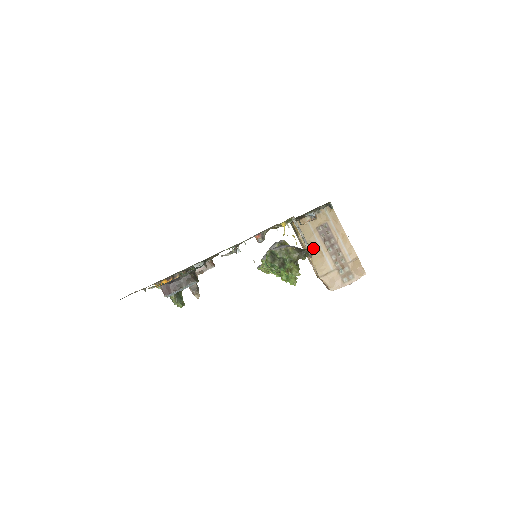
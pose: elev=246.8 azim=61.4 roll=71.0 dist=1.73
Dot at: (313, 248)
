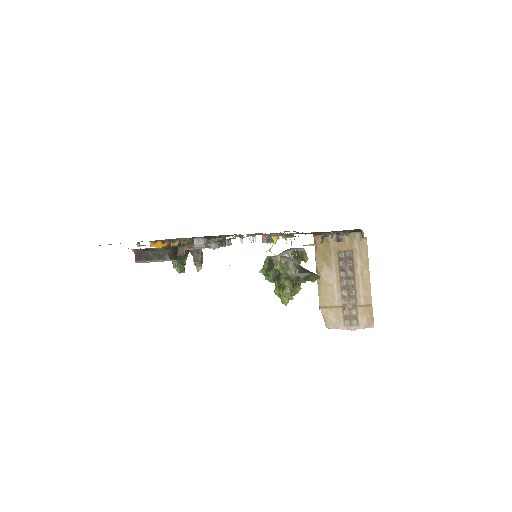
Dot at: (325, 272)
